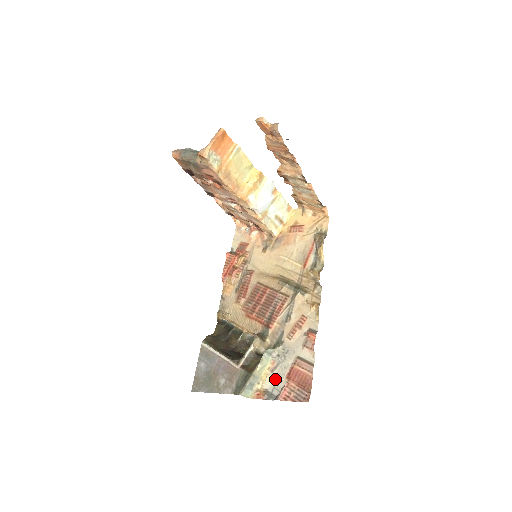
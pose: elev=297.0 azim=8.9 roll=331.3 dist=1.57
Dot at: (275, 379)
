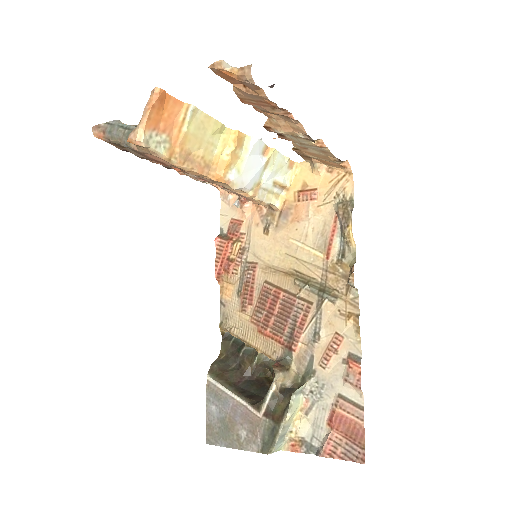
Dot at: (312, 424)
